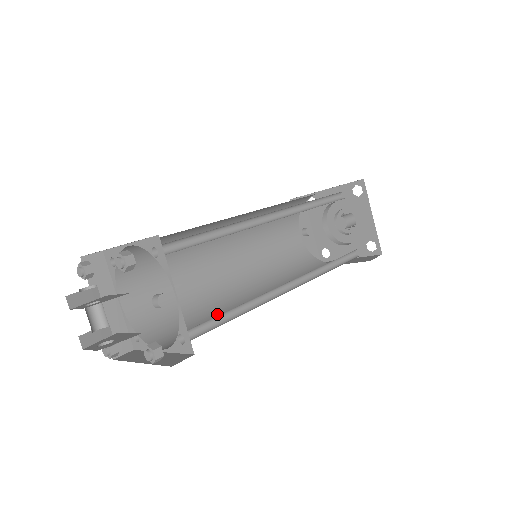
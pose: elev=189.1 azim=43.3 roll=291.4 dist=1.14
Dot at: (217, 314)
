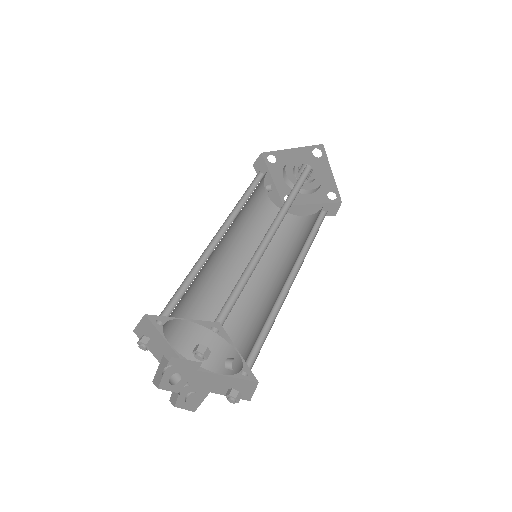
Dot at: (239, 315)
